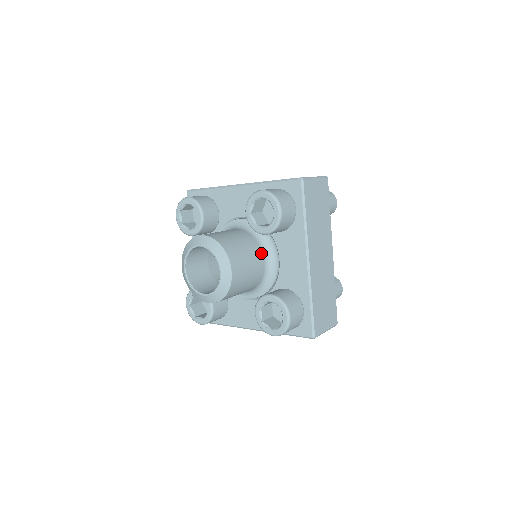
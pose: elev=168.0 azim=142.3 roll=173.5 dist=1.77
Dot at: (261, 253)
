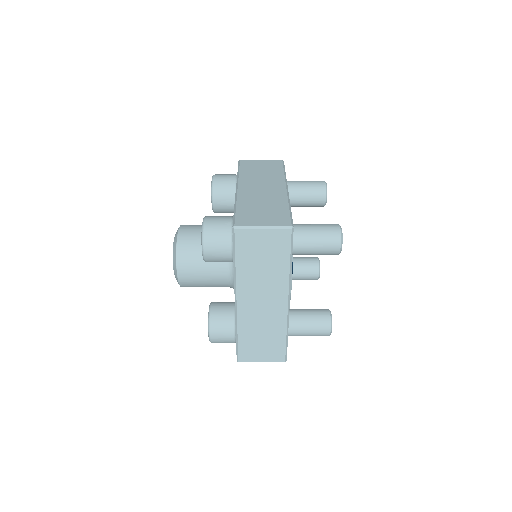
Dot at: (224, 266)
